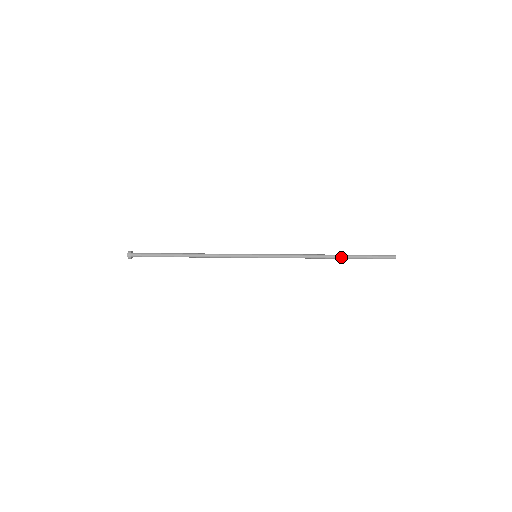
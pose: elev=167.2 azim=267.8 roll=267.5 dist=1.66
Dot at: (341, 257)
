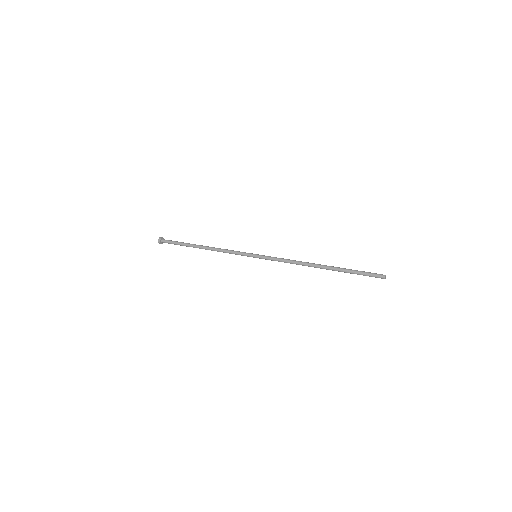
Dot at: occluded
